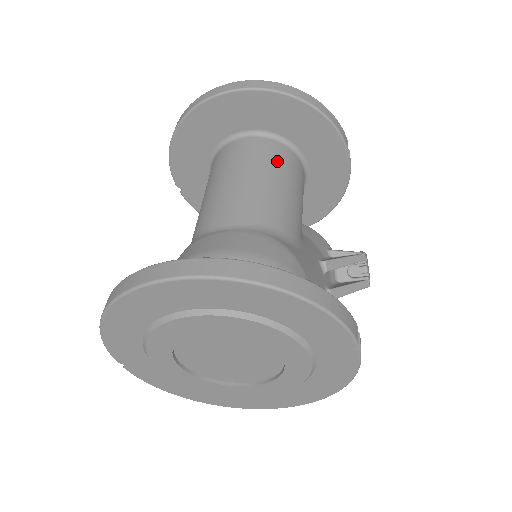
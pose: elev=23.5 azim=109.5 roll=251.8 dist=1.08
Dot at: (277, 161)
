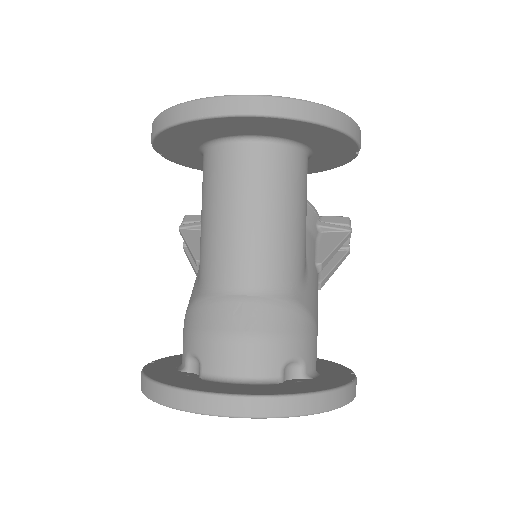
Dot at: (289, 182)
